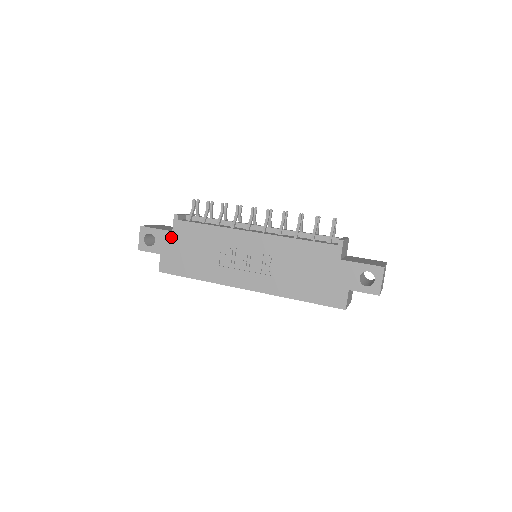
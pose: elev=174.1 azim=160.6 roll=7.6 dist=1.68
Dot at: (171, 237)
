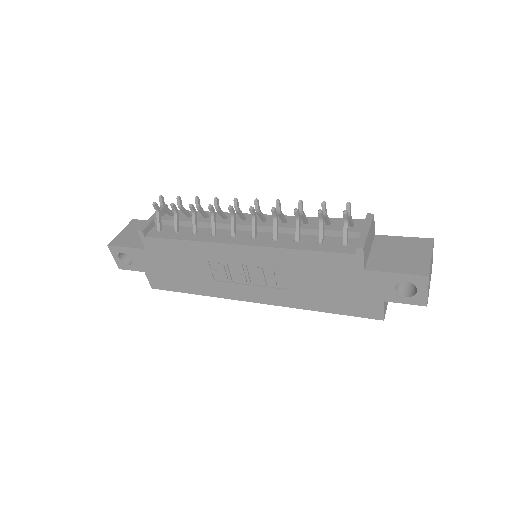
Dot at: (147, 255)
